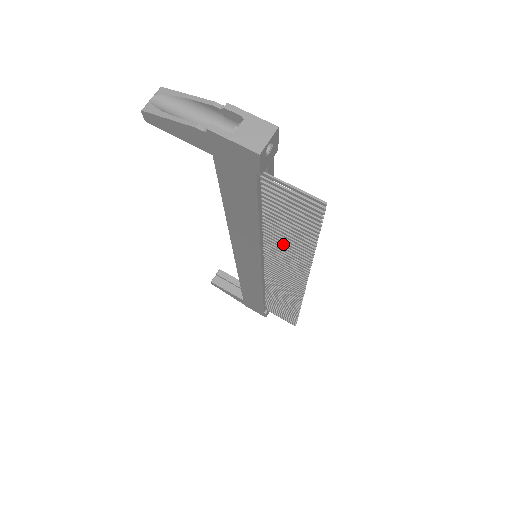
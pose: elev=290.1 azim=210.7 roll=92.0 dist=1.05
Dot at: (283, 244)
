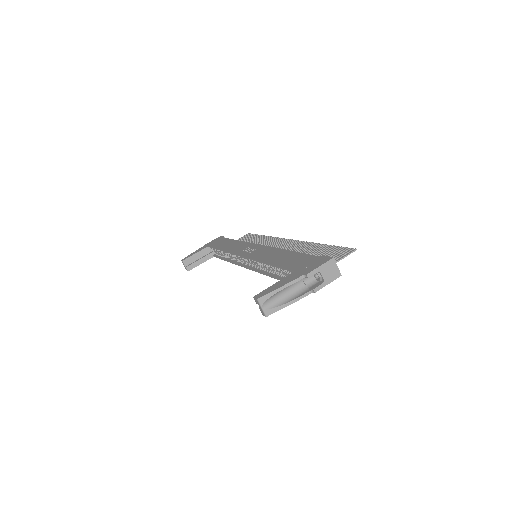
Dot at: occluded
